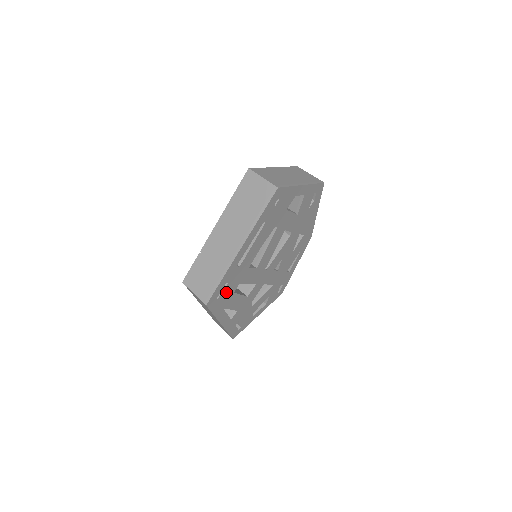
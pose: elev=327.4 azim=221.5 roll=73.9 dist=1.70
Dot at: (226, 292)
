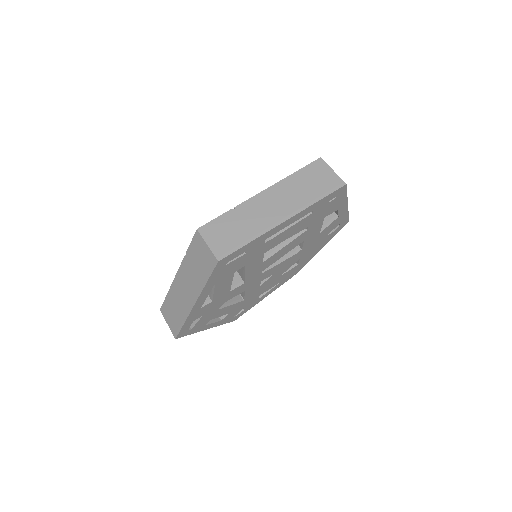
Dot at: (235, 264)
